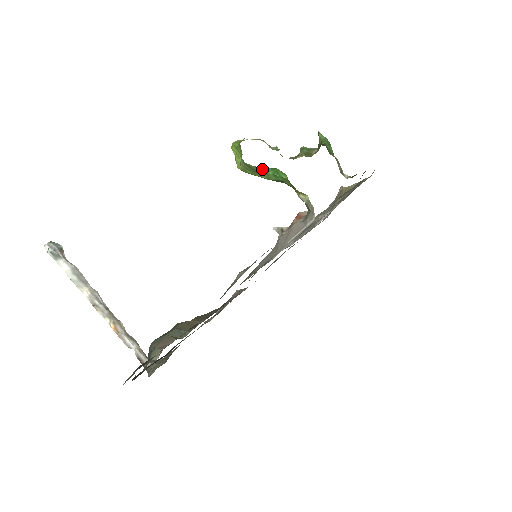
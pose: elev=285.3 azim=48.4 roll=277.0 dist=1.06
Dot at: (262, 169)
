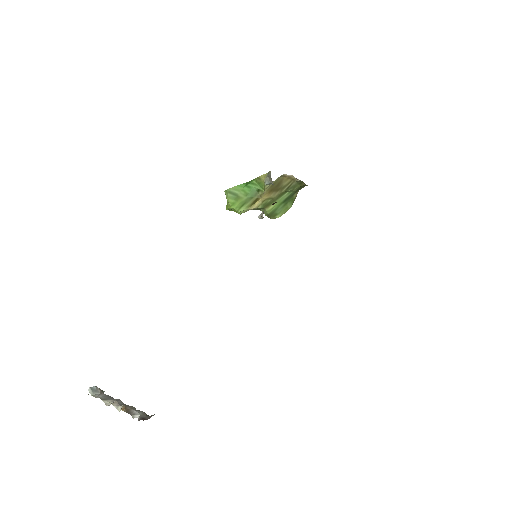
Dot at: (238, 187)
